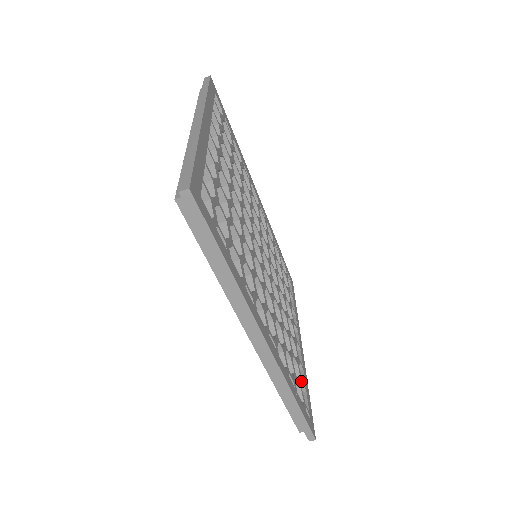
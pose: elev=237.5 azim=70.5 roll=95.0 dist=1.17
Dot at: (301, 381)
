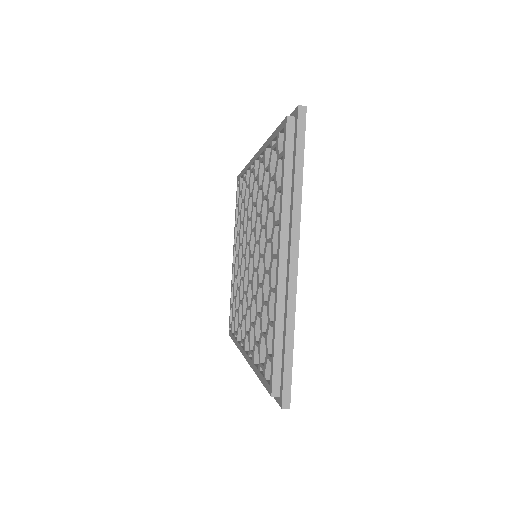
Dot at: occluded
